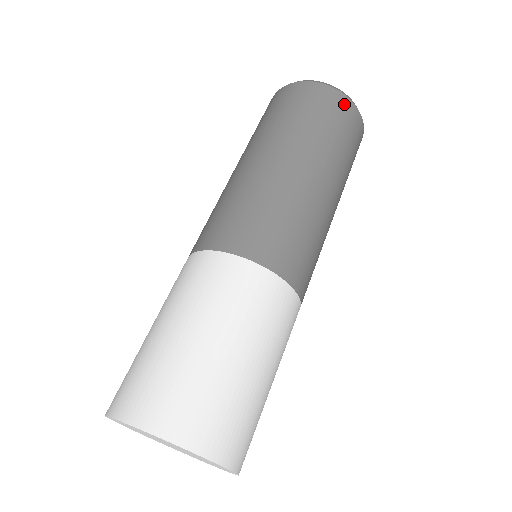
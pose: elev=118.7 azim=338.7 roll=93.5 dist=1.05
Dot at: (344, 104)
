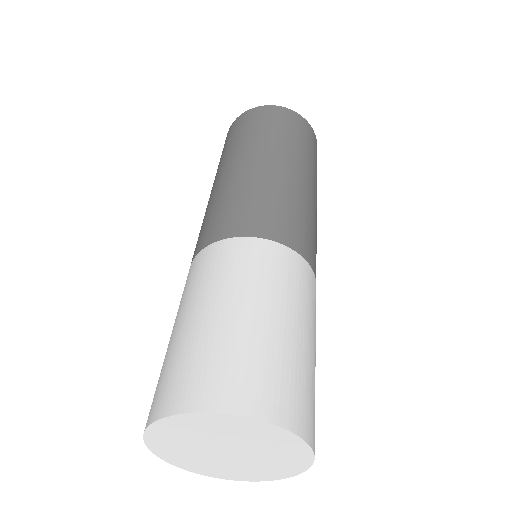
Dot at: (311, 131)
